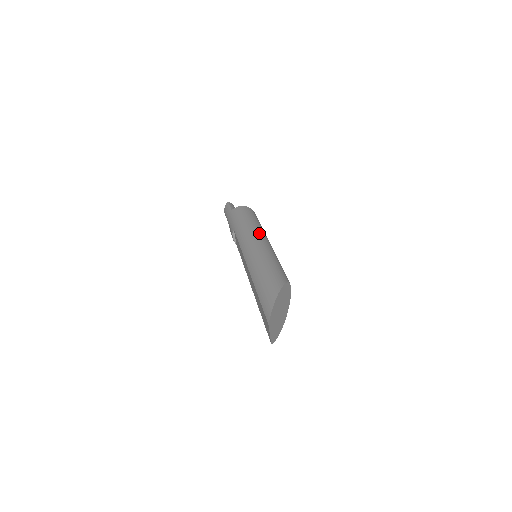
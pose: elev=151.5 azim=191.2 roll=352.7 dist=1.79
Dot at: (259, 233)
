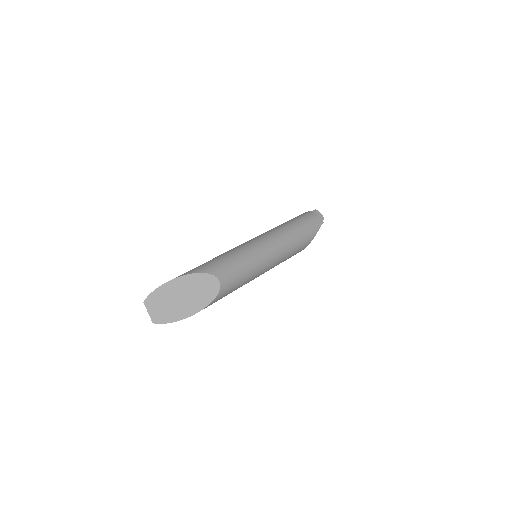
Dot at: (269, 234)
